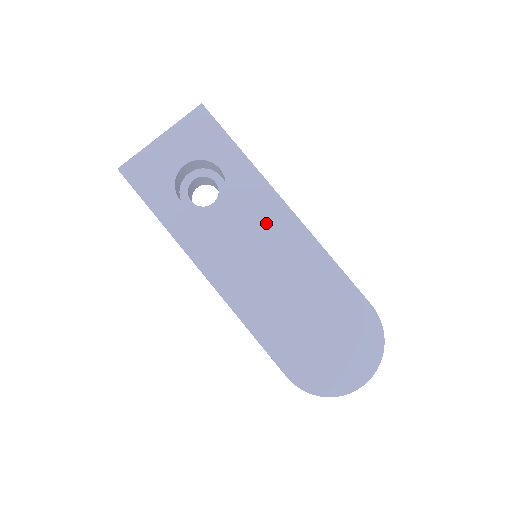
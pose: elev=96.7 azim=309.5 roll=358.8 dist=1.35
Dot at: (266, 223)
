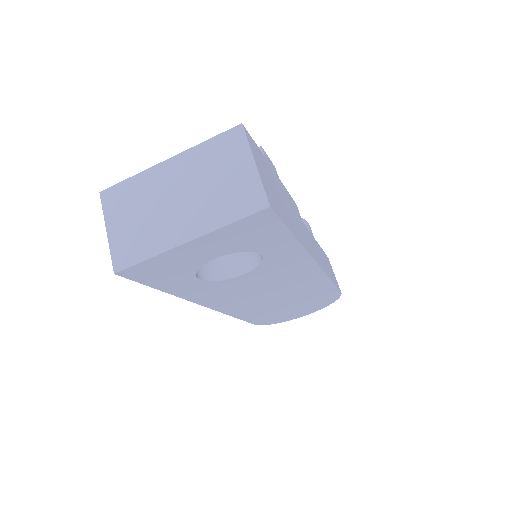
Dot at: (288, 276)
